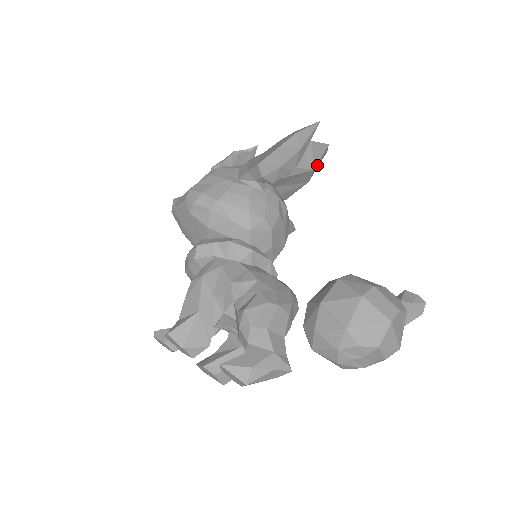
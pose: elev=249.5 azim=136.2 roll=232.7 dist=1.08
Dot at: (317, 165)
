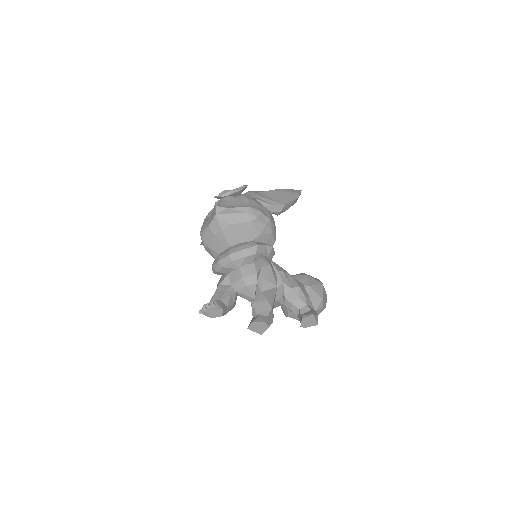
Dot at: occluded
